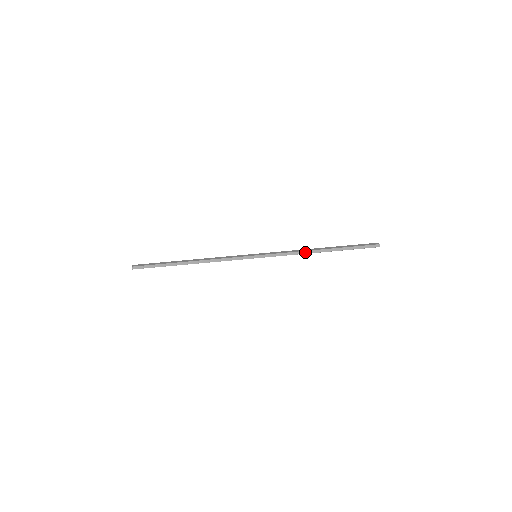
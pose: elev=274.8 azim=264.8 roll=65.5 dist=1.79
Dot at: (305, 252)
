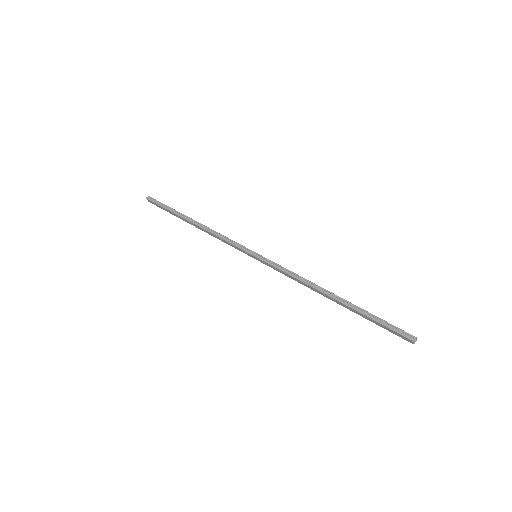
Dot at: (311, 283)
